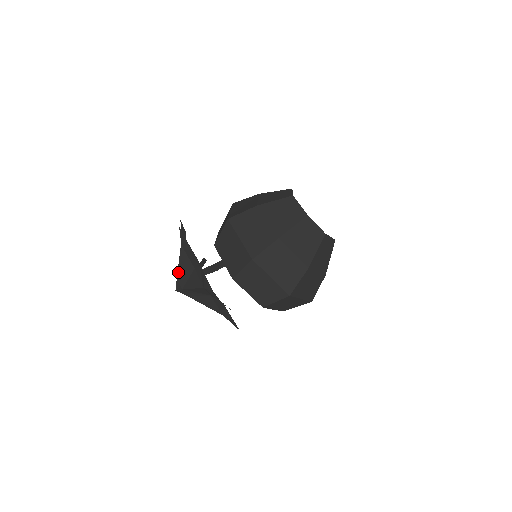
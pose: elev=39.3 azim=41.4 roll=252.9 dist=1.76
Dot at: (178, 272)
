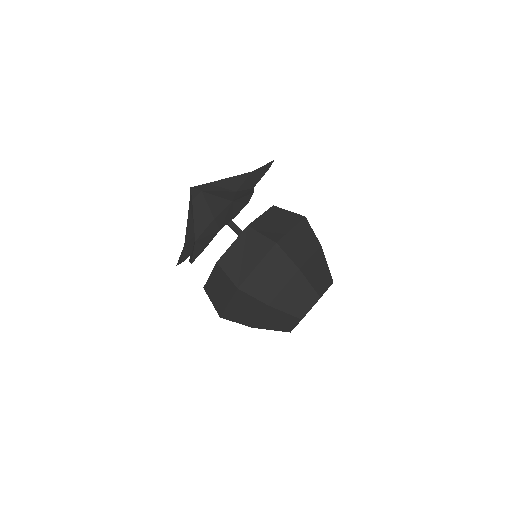
Dot at: (207, 193)
